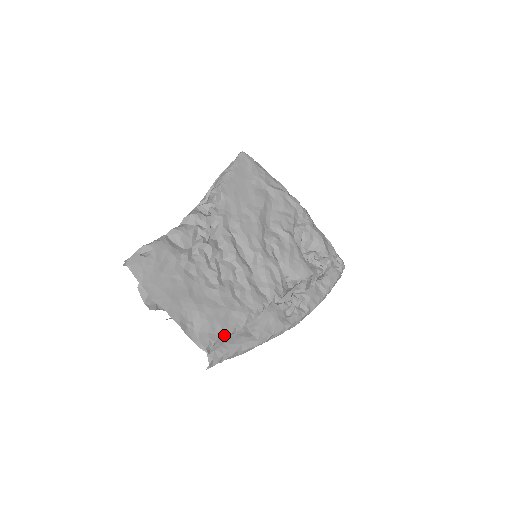
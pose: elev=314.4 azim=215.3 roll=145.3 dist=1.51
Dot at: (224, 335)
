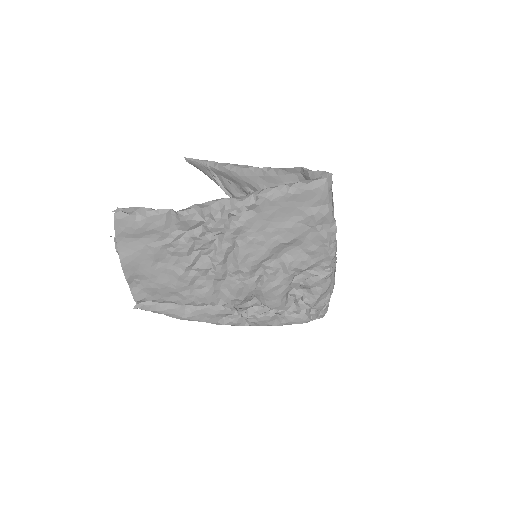
Dot at: (160, 301)
